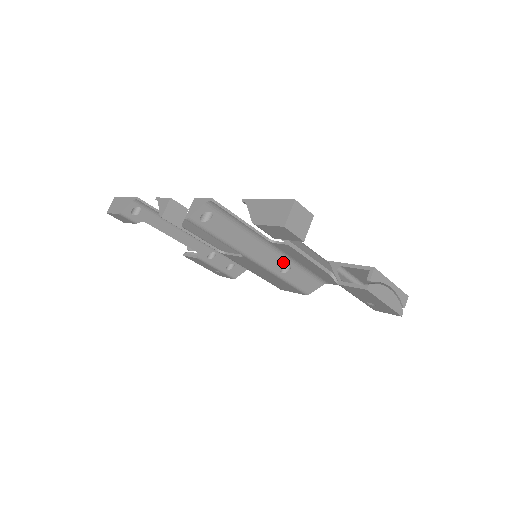
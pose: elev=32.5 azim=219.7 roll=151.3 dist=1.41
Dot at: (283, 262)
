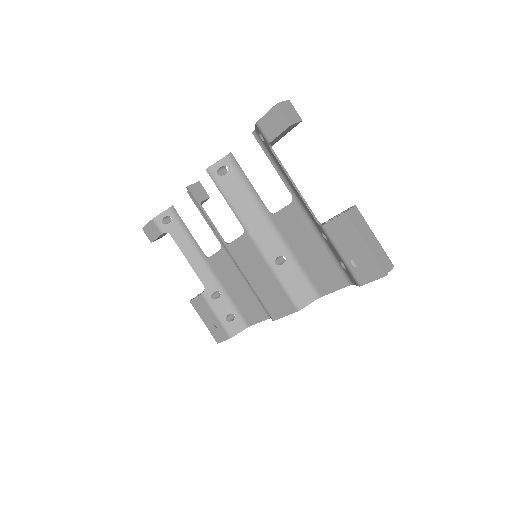
Dot at: (279, 250)
